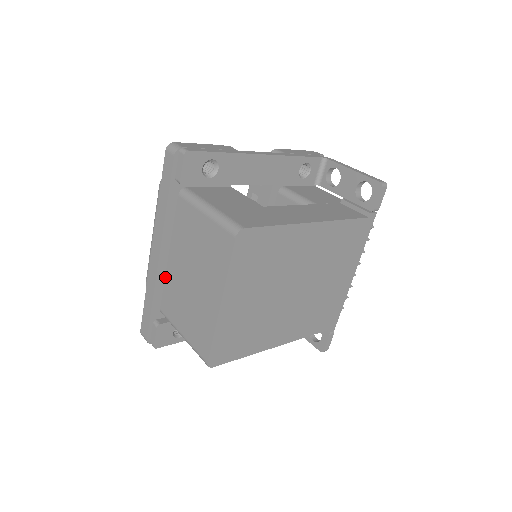
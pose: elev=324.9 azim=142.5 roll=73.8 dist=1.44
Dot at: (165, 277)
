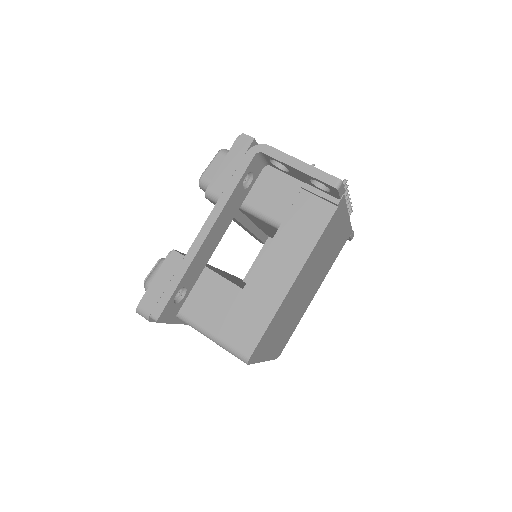
Dot at: occluded
